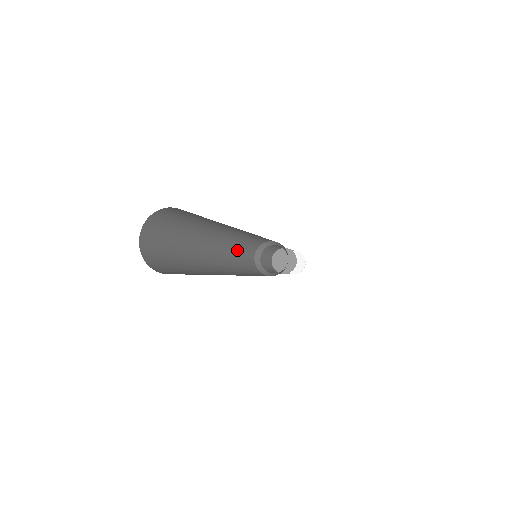
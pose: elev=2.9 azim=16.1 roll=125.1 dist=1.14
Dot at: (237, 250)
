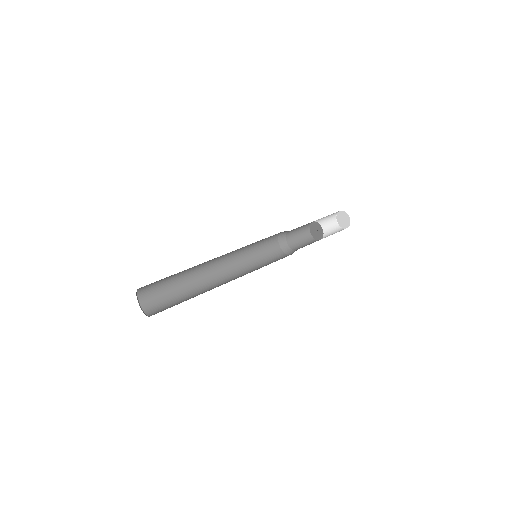
Dot at: (249, 245)
